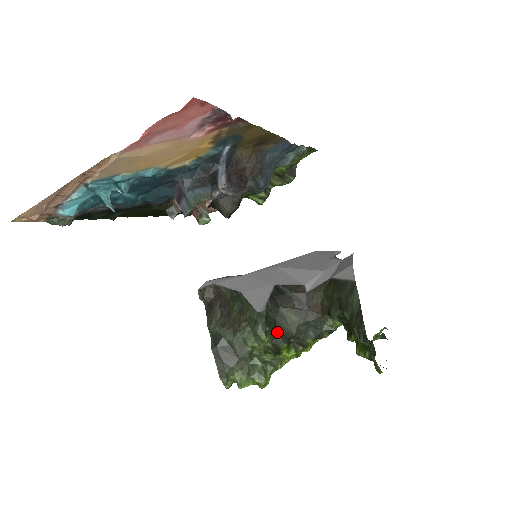
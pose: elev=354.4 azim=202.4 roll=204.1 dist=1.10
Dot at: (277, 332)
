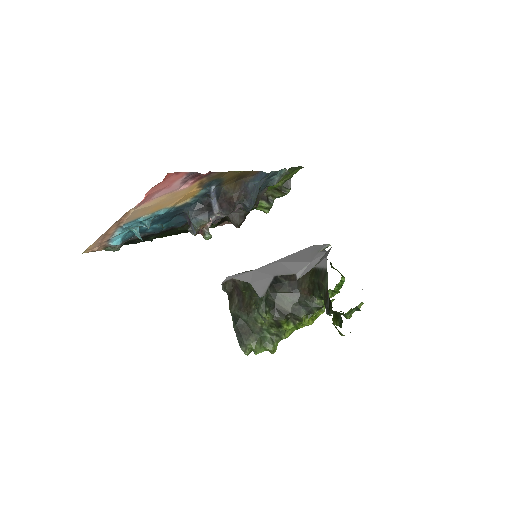
Dot at: (276, 311)
